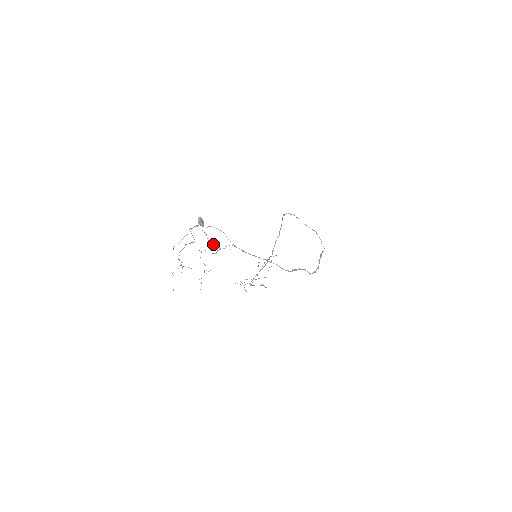
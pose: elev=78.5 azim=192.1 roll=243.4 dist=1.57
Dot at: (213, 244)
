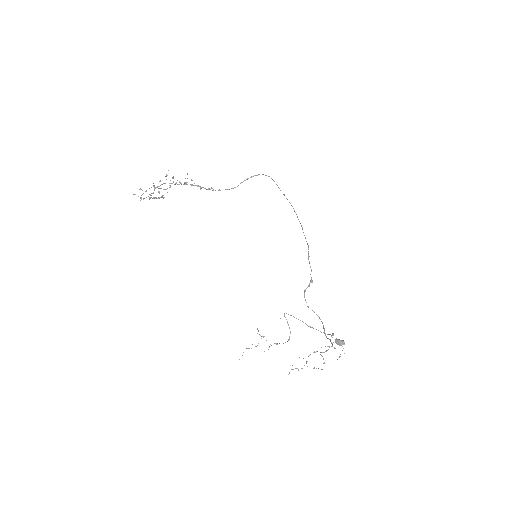
Dot at: occluded
